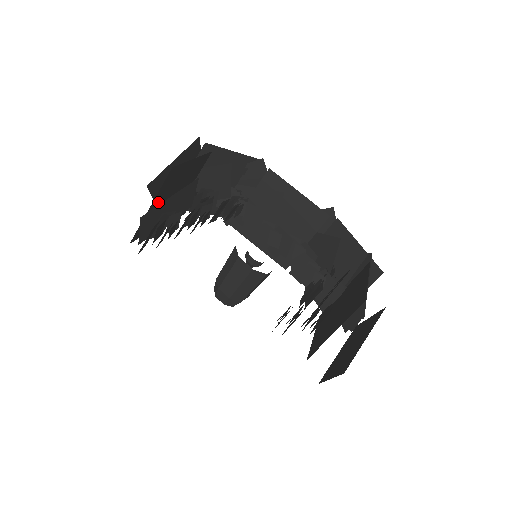
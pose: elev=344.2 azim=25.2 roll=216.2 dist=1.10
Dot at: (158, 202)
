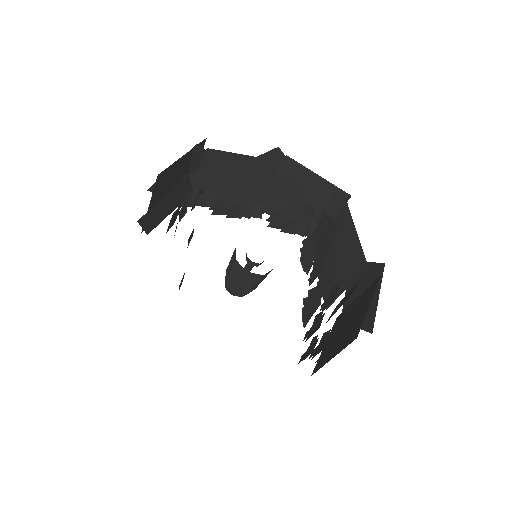
Dot at: occluded
